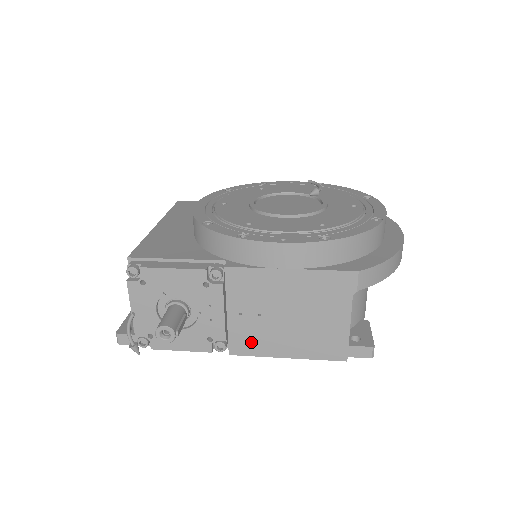
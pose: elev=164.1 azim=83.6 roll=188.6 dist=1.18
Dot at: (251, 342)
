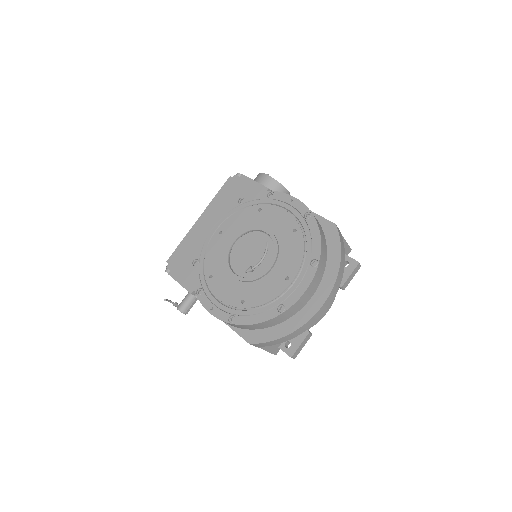
Dot at: occluded
